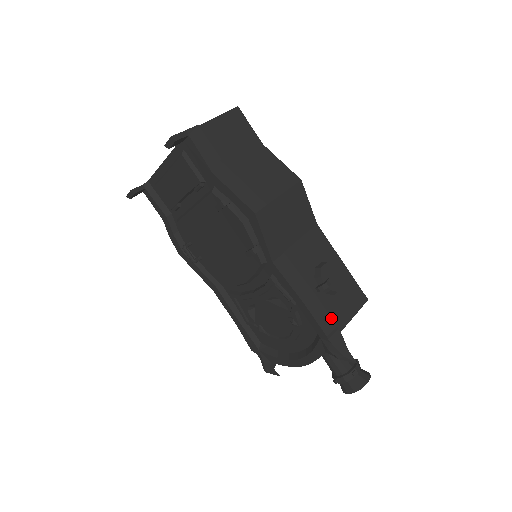
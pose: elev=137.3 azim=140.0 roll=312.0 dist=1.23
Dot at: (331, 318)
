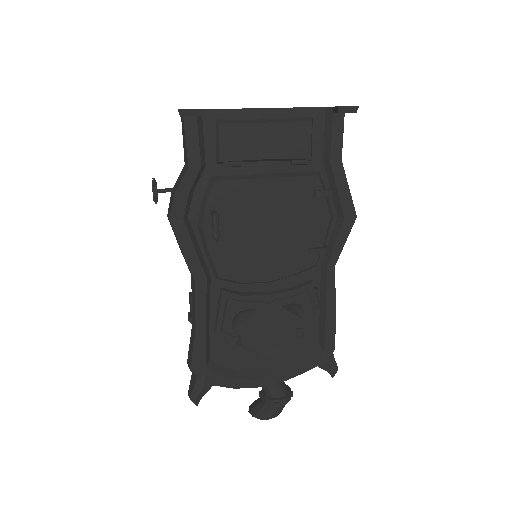
Dot at: occluded
